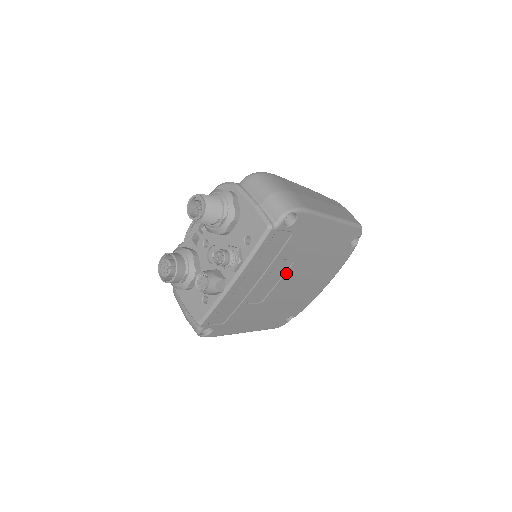
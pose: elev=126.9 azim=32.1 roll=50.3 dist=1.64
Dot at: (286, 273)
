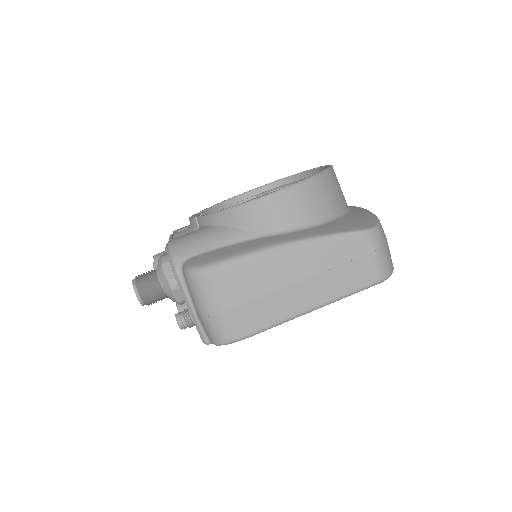
Dot at: occluded
